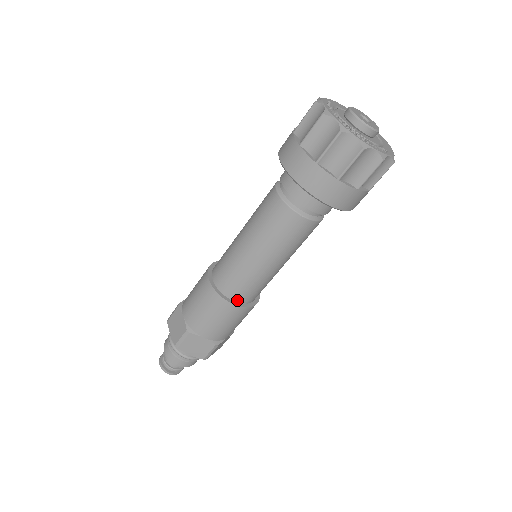
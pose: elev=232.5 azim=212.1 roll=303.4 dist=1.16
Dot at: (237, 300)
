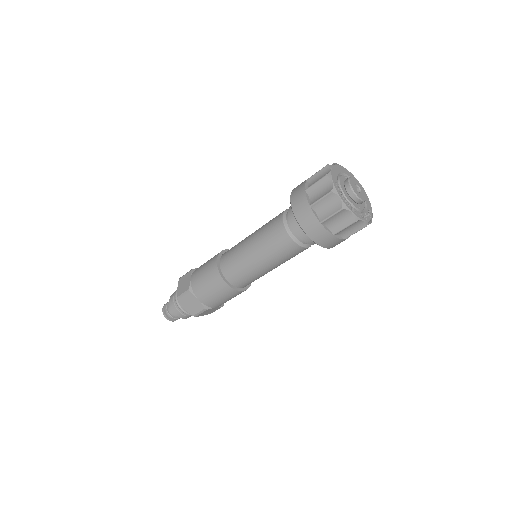
Dot at: (245, 286)
